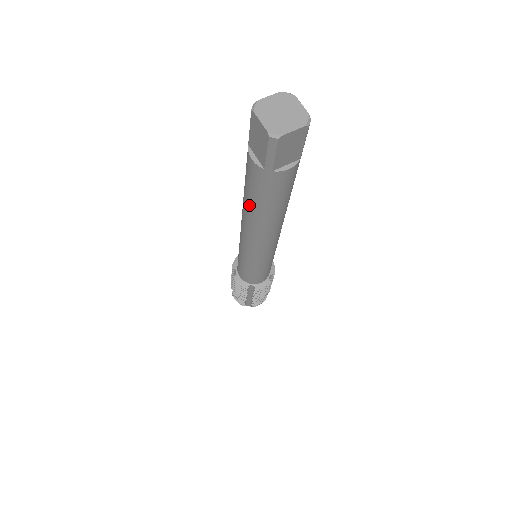
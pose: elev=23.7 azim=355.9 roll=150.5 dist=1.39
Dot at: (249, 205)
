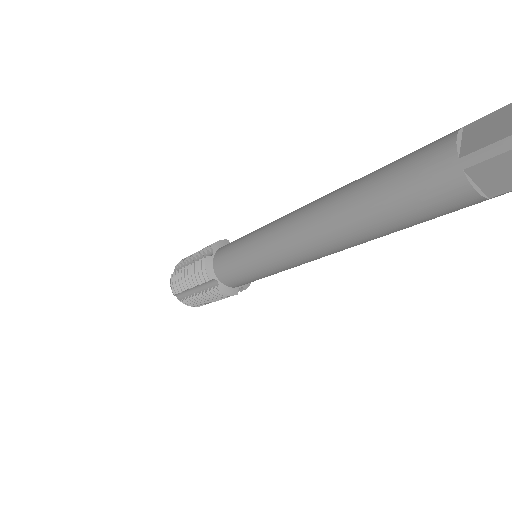
Dot at: (381, 230)
